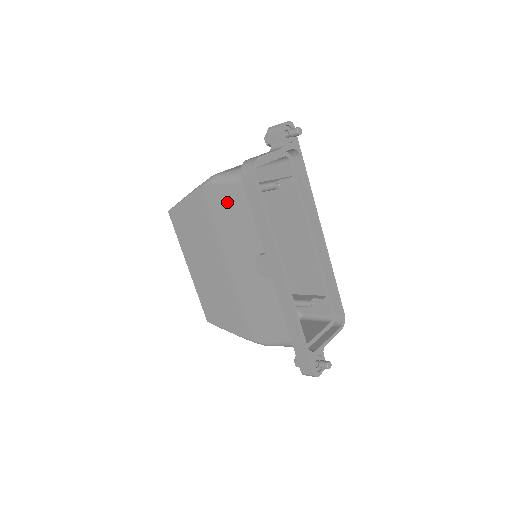
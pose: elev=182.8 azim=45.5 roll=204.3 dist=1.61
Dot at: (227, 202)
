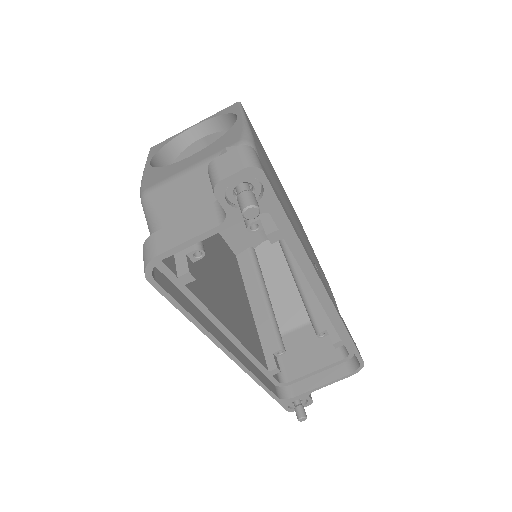
Dot at: occluded
